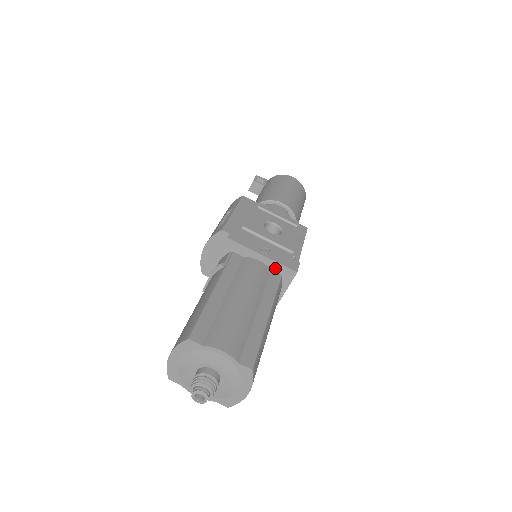
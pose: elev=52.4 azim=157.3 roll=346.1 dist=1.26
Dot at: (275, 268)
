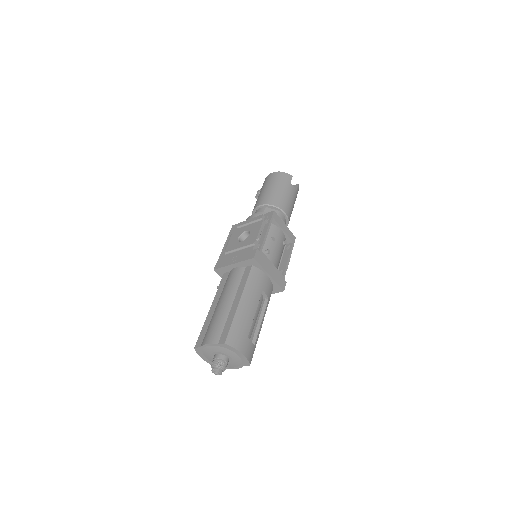
Dot at: (245, 265)
